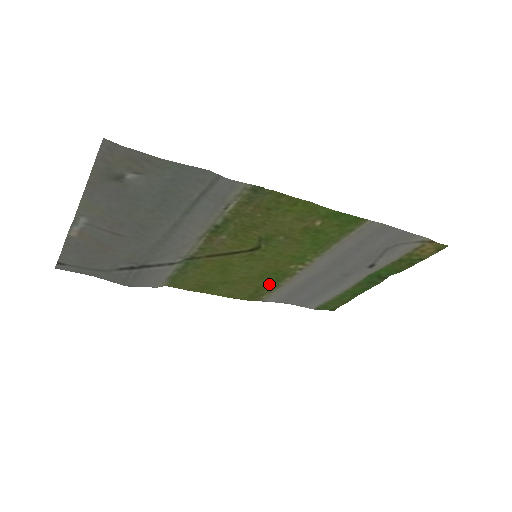
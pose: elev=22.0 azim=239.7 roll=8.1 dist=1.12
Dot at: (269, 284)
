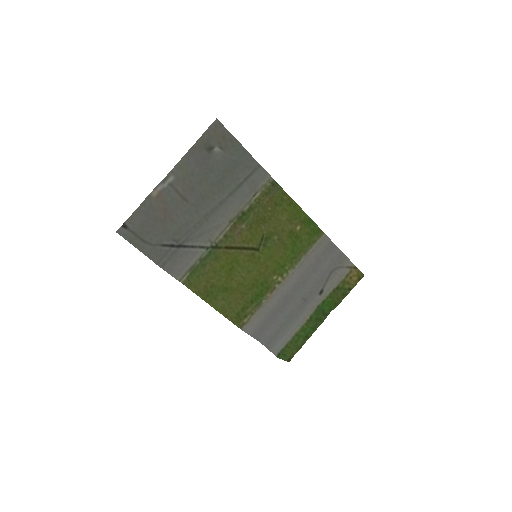
Dot at: (255, 299)
